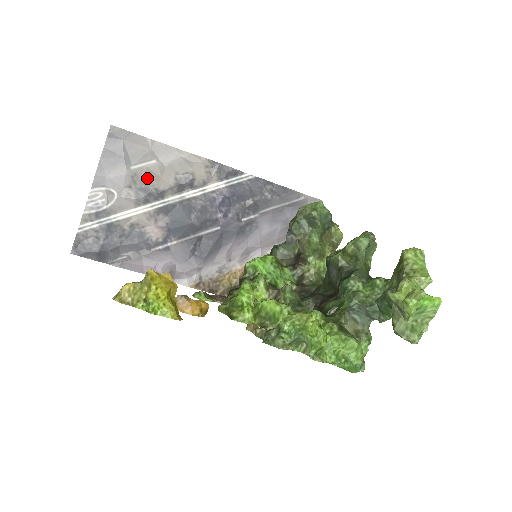
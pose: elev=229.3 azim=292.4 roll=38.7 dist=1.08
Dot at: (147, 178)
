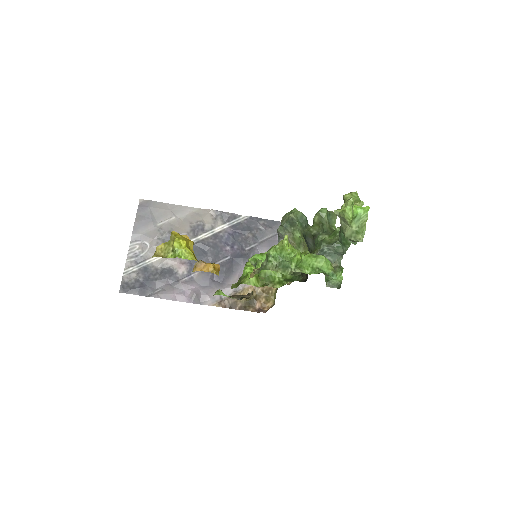
Dot at: (170, 230)
